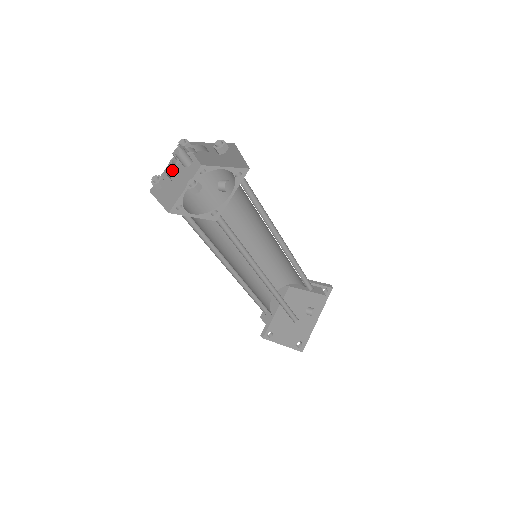
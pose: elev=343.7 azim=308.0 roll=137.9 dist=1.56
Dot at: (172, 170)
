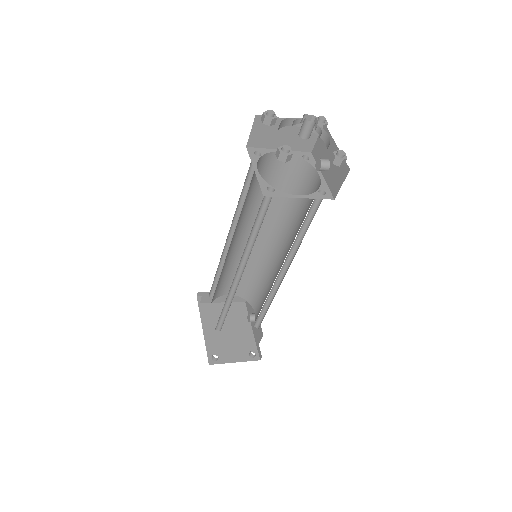
Dot at: occluded
